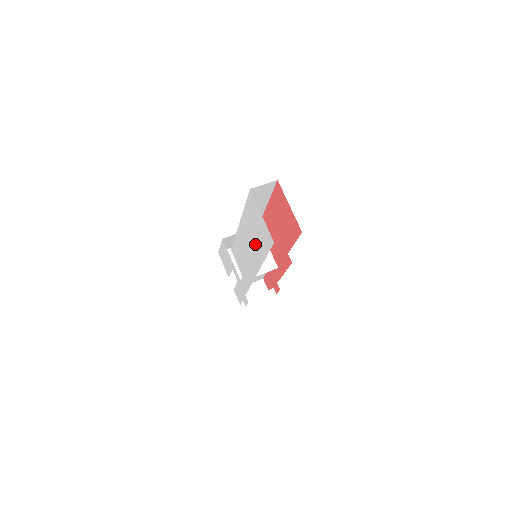
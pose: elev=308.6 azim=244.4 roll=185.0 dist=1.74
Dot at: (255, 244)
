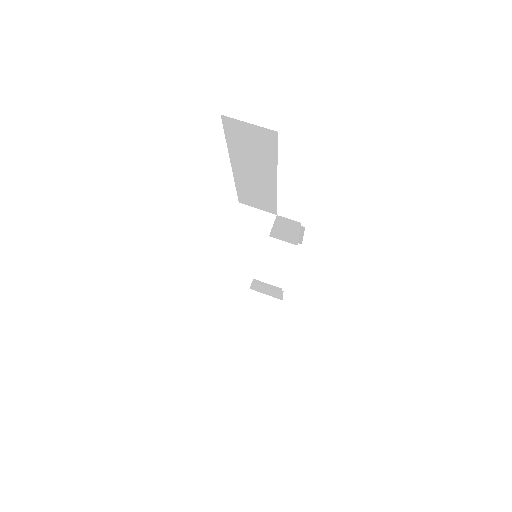
Dot at: occluded
